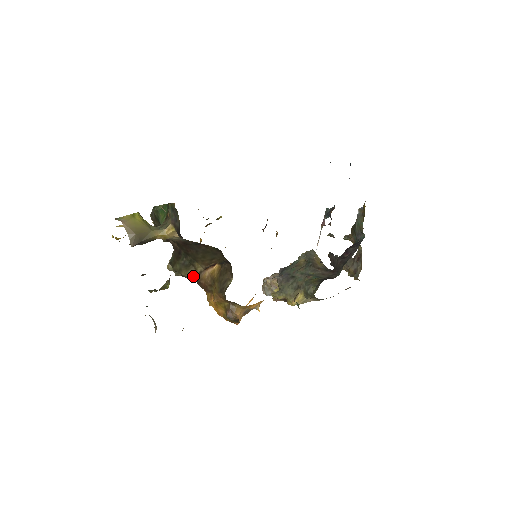
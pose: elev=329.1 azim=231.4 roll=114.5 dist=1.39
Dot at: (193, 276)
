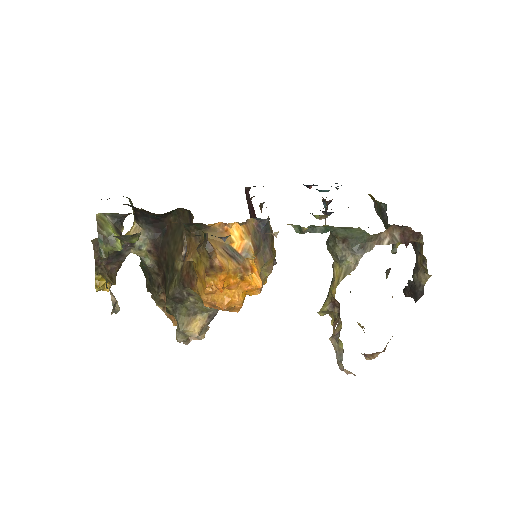
Dot at: (178, 282)
